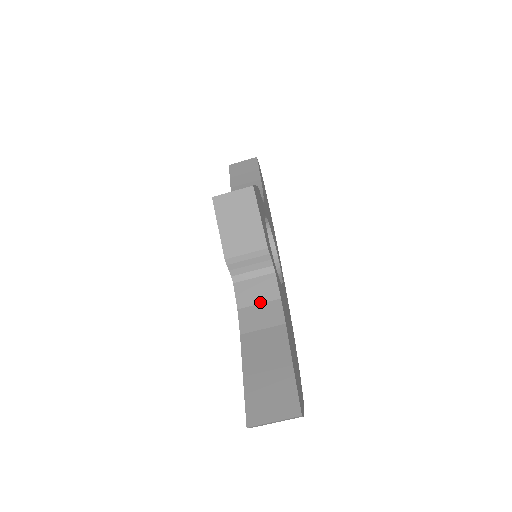
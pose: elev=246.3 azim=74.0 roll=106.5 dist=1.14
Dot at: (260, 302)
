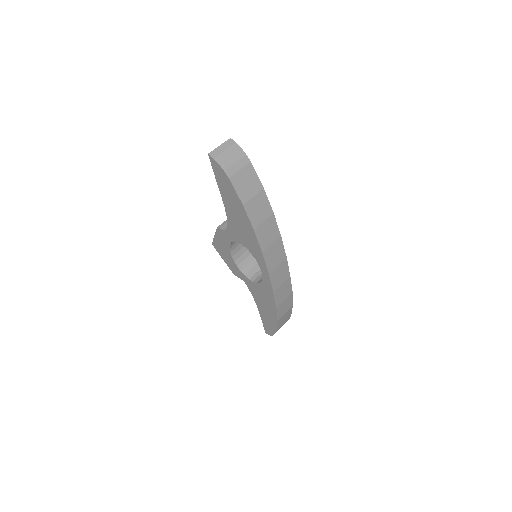
Dot at: occluded
